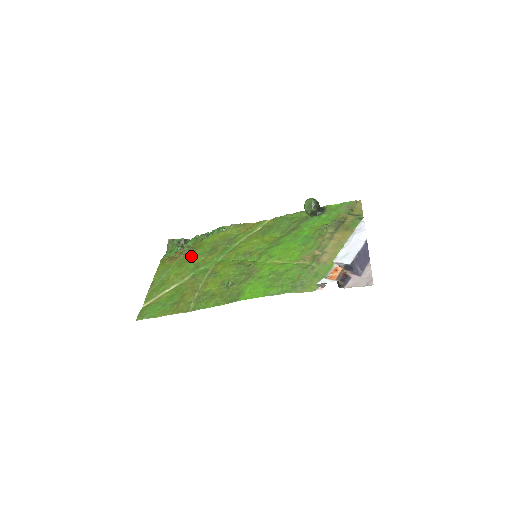
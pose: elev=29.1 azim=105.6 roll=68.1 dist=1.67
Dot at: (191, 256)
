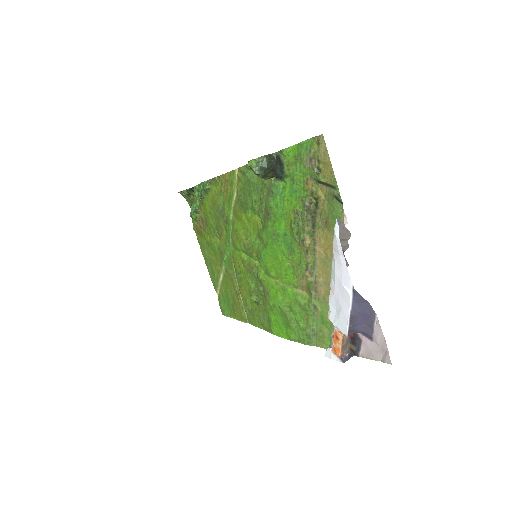
Dot at: (208, 231)
